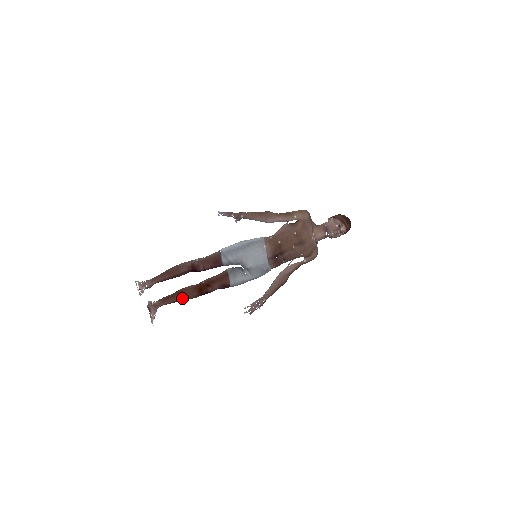
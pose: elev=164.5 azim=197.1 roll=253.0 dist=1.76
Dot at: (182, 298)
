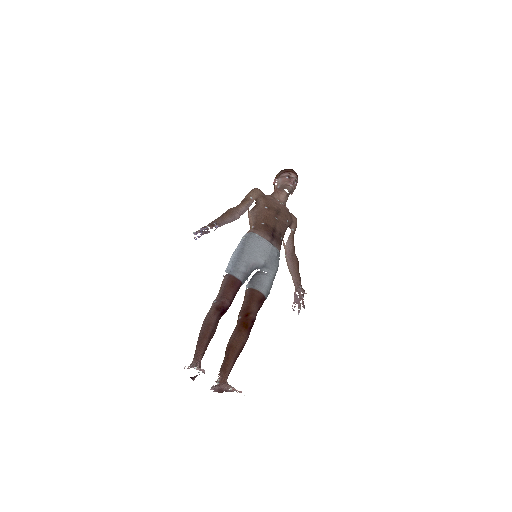
Dot at: (237, 350)
